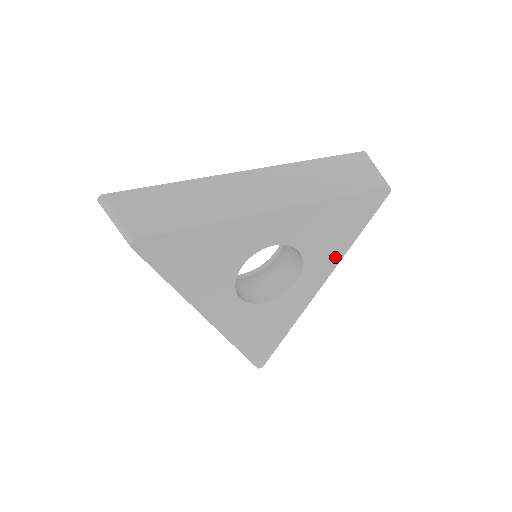
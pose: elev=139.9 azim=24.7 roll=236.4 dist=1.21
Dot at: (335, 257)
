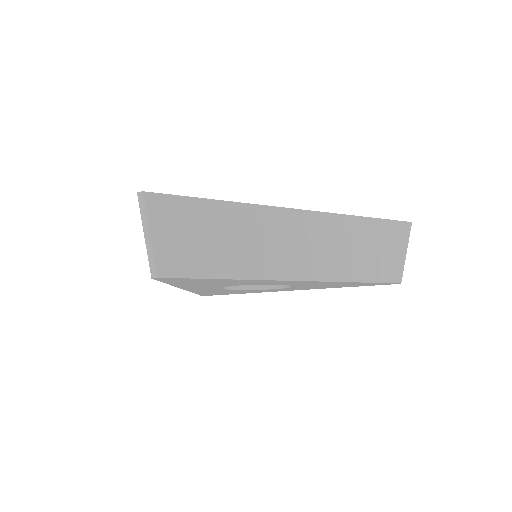
Dot at: (318, 288)
